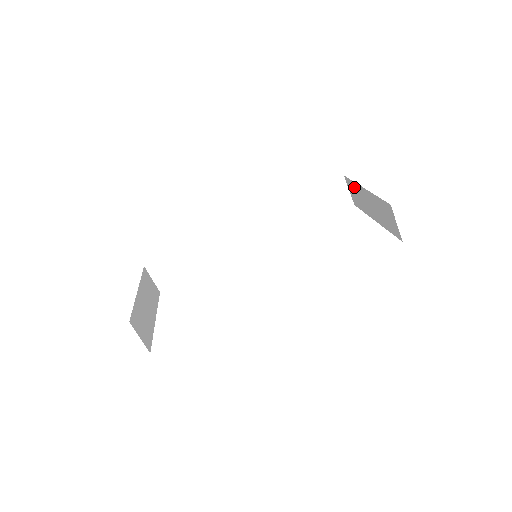
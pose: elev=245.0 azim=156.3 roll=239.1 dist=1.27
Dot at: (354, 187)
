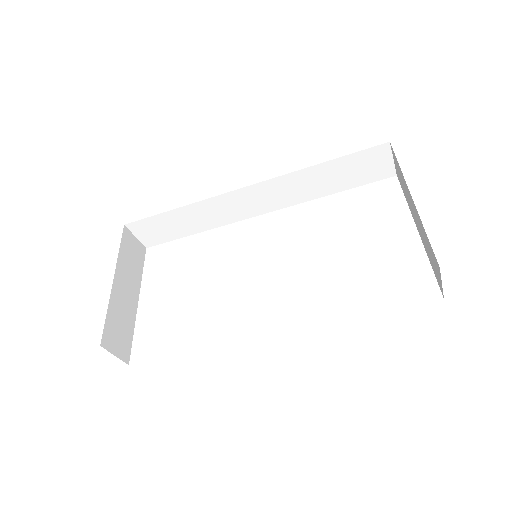
Dot at: (400, 171)
